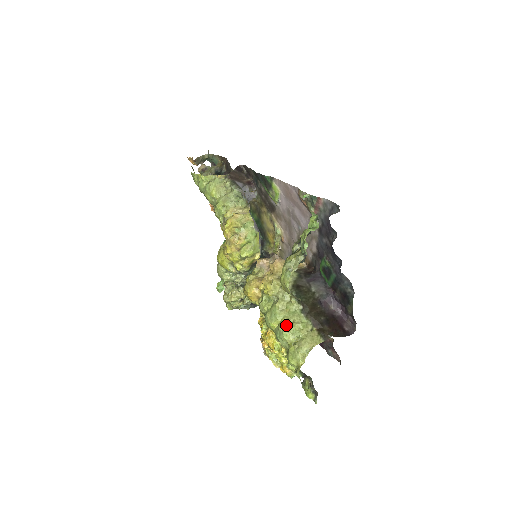
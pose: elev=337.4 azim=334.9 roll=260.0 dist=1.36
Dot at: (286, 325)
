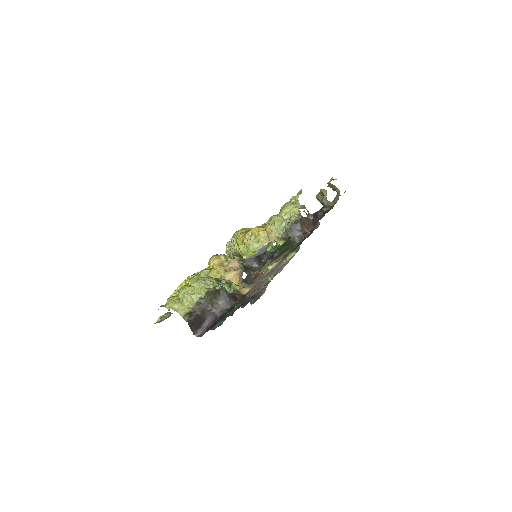
Dot at: (188, 290)
